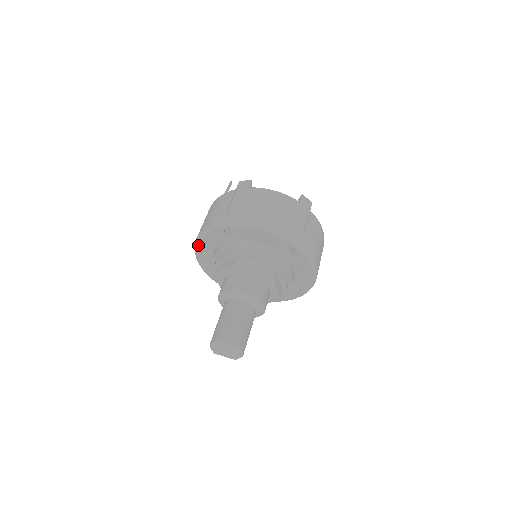
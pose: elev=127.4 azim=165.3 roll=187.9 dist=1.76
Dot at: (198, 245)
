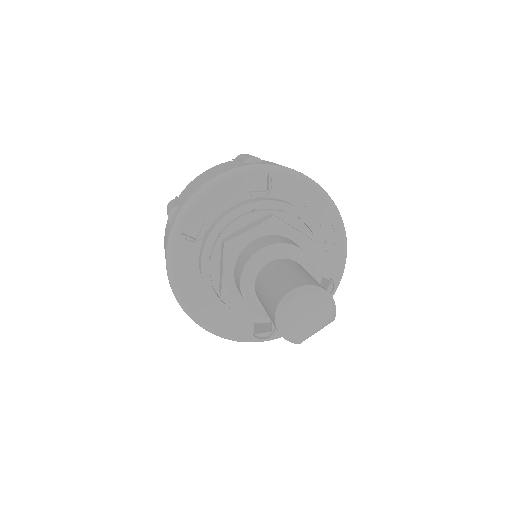
Dot at: (181, 298)
